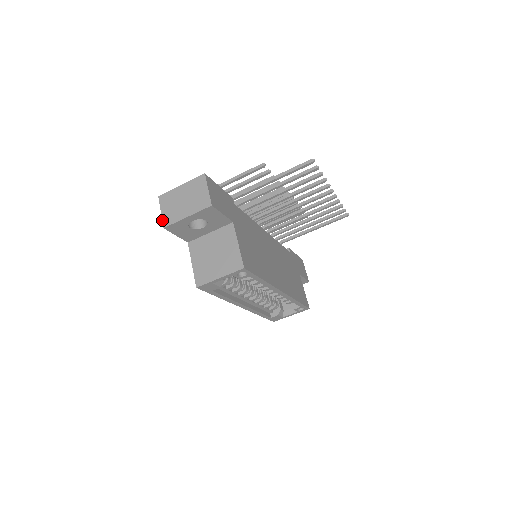
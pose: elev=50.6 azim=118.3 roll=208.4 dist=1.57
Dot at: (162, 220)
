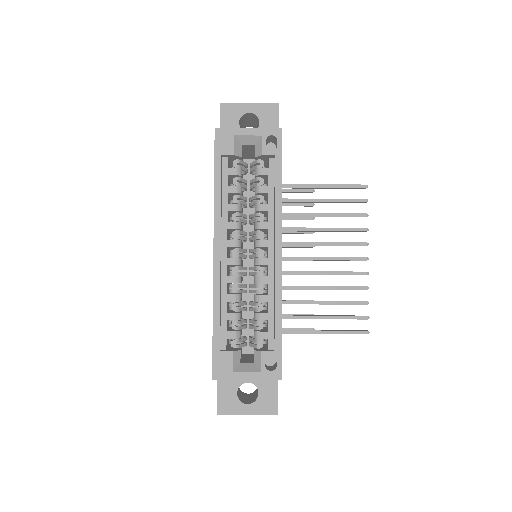
Dot at: occluded
